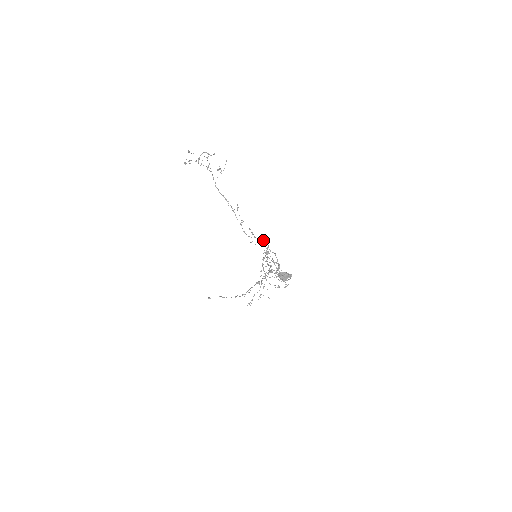
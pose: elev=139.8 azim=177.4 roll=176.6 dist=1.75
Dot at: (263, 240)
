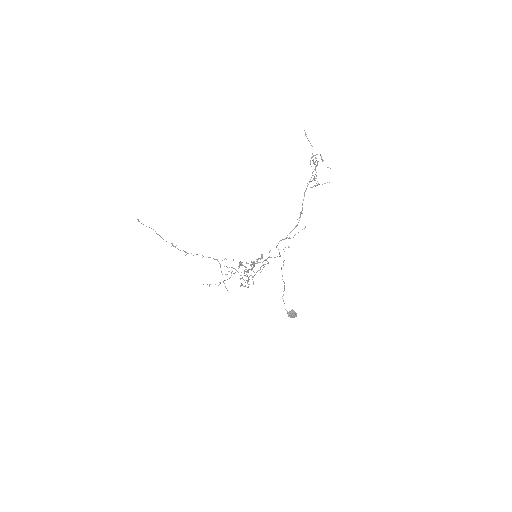
Dot at: (280, 255)
